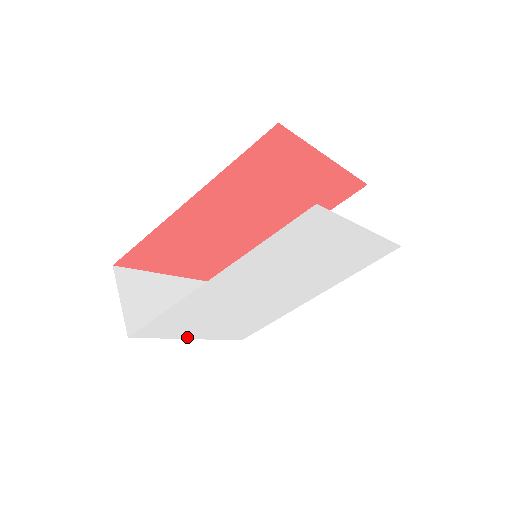
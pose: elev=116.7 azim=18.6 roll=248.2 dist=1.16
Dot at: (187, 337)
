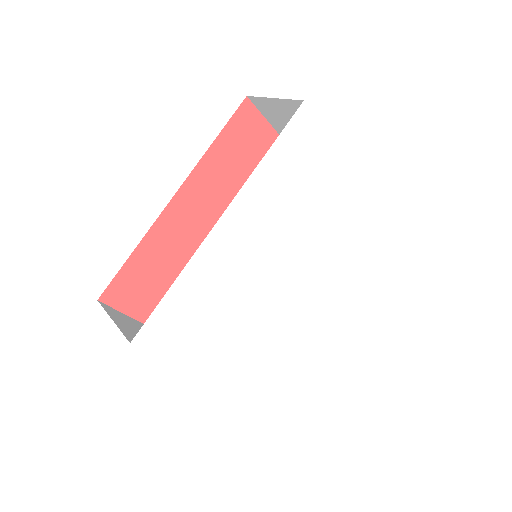
Dot at: (200, 370)
